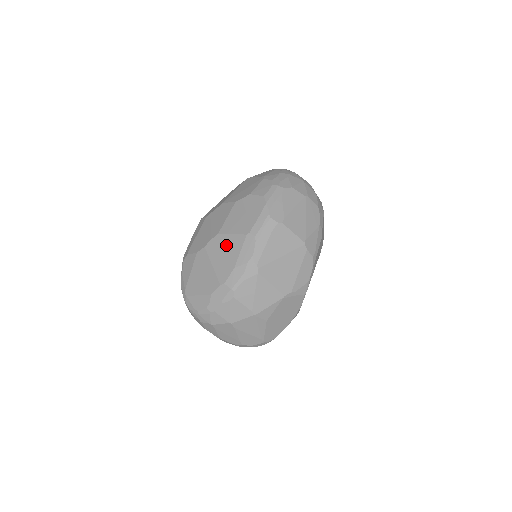
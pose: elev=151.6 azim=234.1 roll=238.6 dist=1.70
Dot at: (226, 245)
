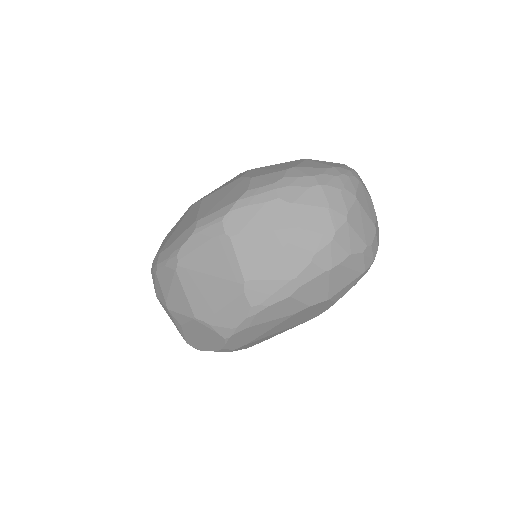
Dot at: (190, 217)
